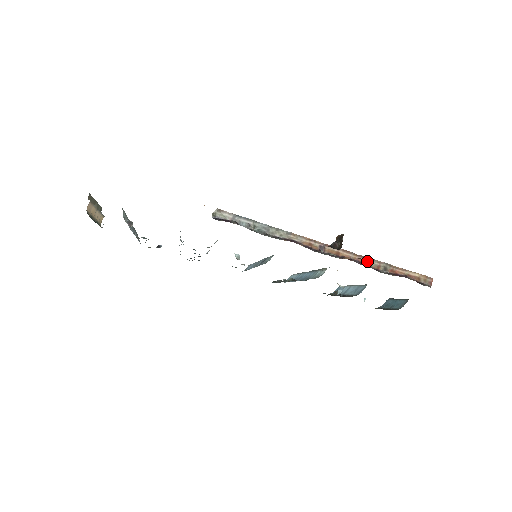
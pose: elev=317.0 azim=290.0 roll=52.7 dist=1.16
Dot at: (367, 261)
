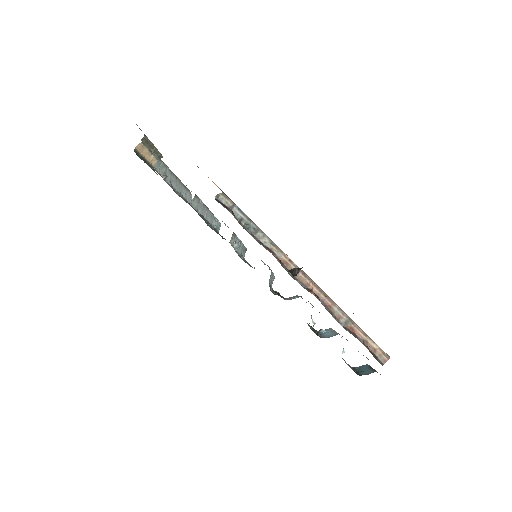
Dot at: (332, 306)
